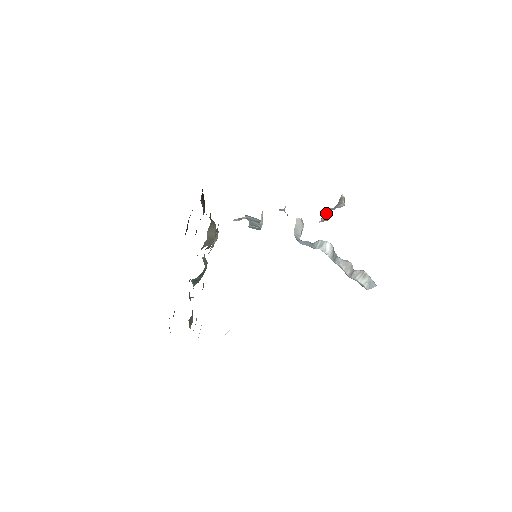
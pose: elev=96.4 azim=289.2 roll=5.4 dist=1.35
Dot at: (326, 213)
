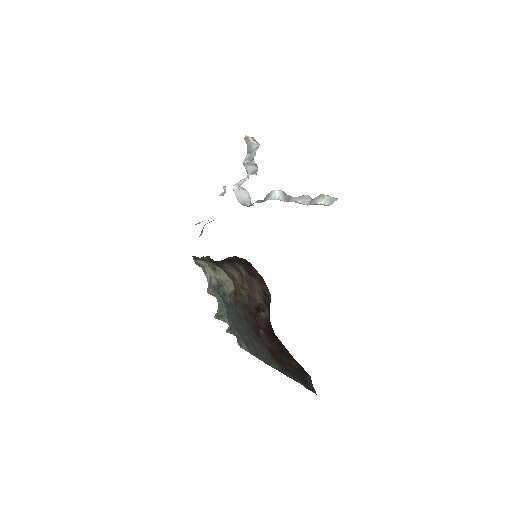
Dot at: (249, 163)
